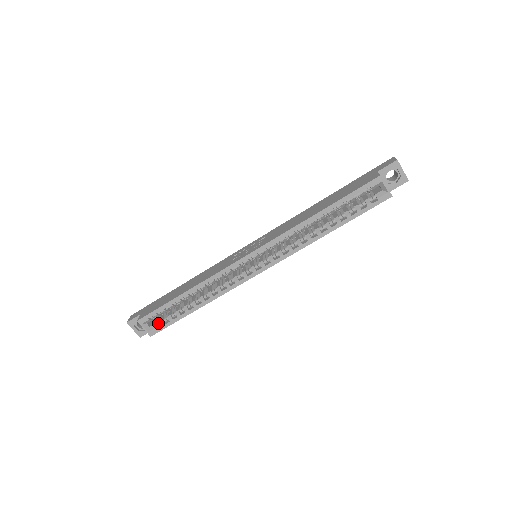
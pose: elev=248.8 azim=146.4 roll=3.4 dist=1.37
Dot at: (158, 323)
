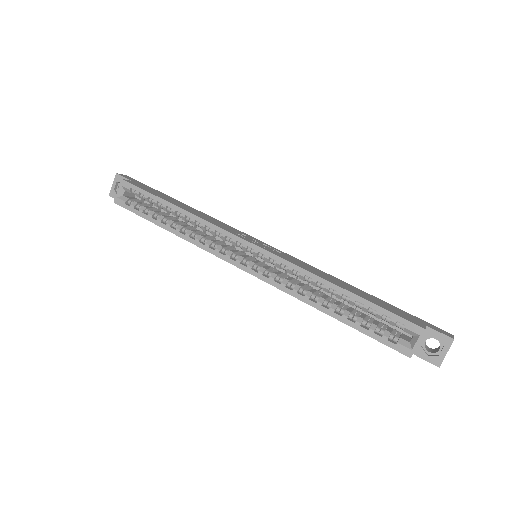
Dot at: occluded
